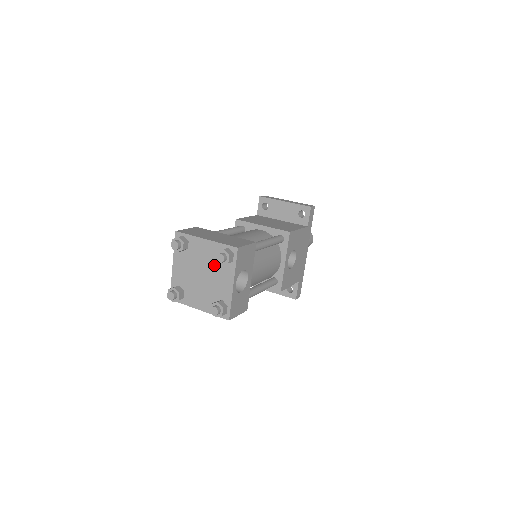
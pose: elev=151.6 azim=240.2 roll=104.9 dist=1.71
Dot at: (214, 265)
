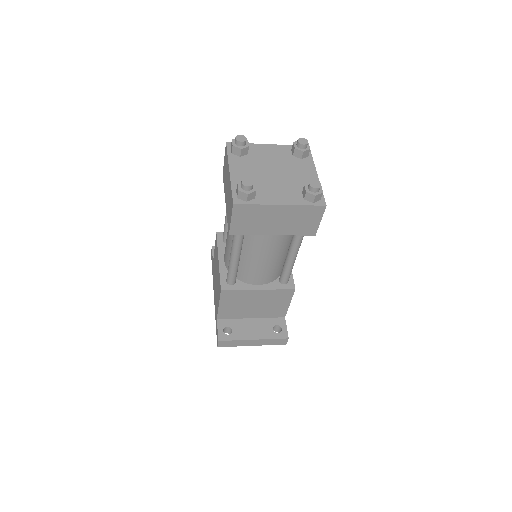
Dot at: (287, 162)
